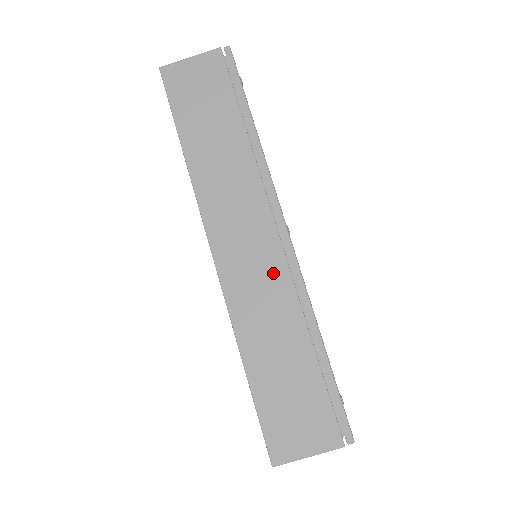
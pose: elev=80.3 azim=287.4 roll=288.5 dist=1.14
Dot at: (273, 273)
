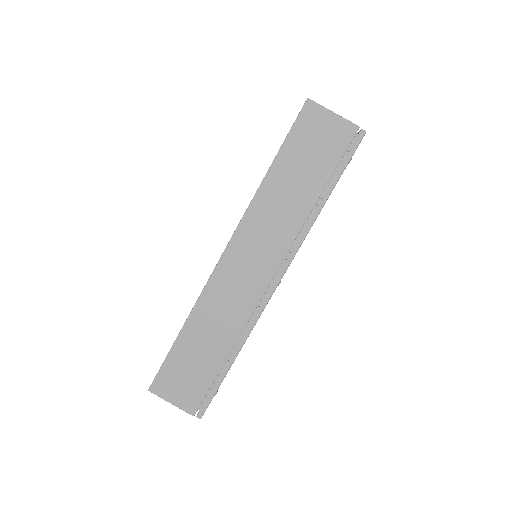
Dot at: (245, 300)
